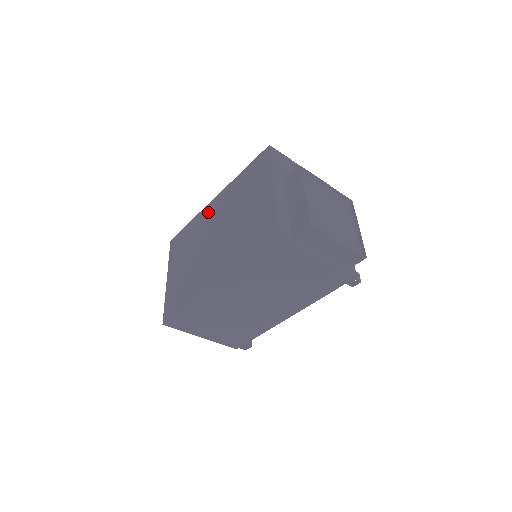
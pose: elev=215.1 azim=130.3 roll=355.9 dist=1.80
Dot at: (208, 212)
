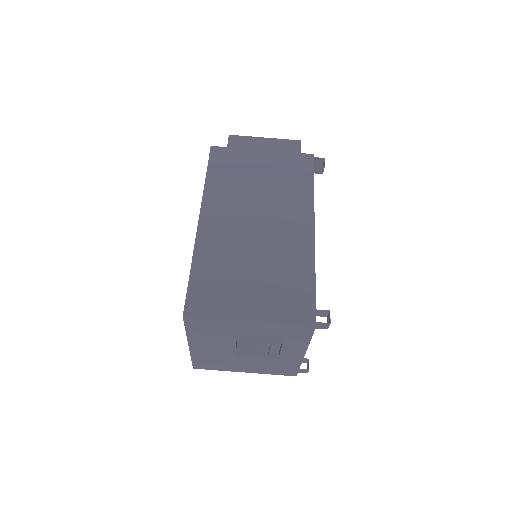
Dot at: occluded
